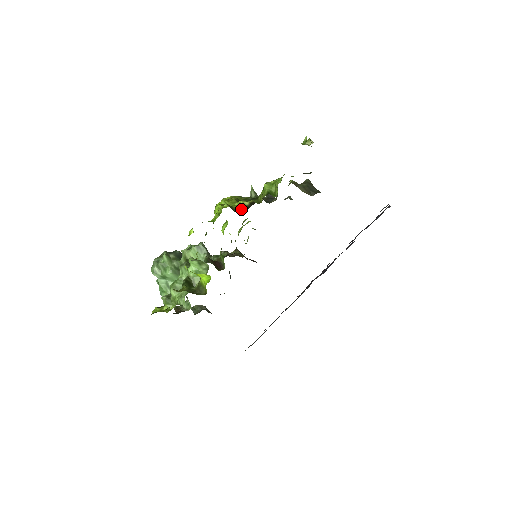
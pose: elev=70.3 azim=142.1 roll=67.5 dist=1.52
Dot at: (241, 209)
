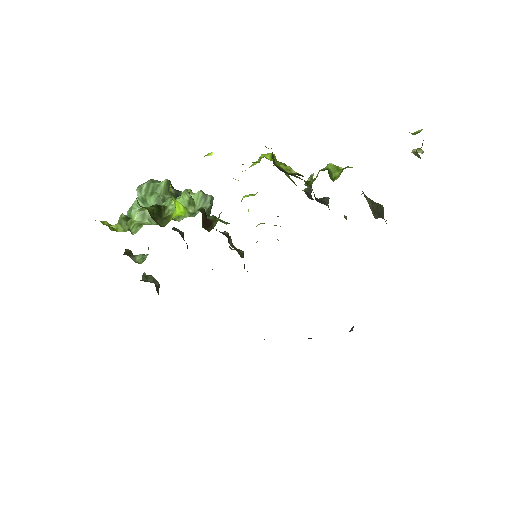
Dot at: (283, 169)
